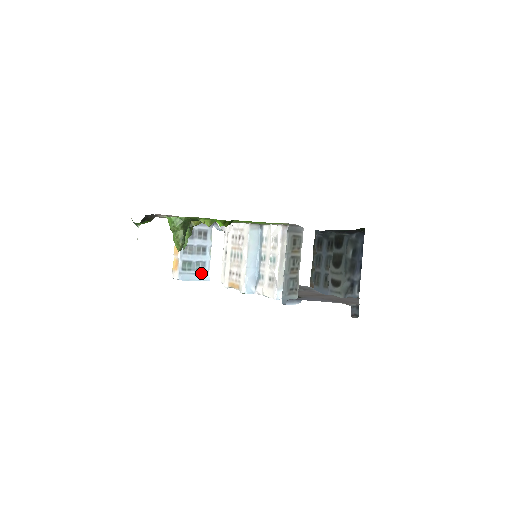
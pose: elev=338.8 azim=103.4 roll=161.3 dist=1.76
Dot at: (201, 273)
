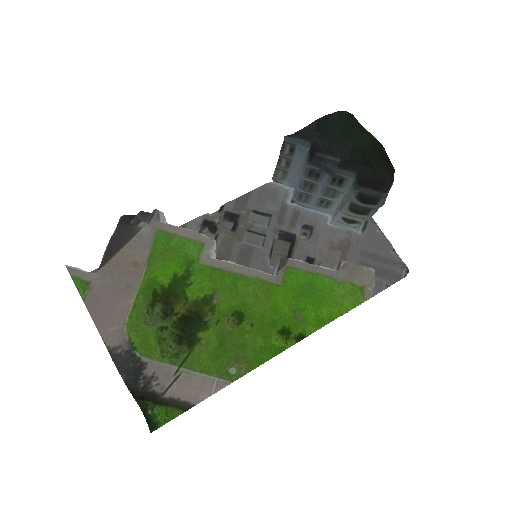
Dot at: occluded
